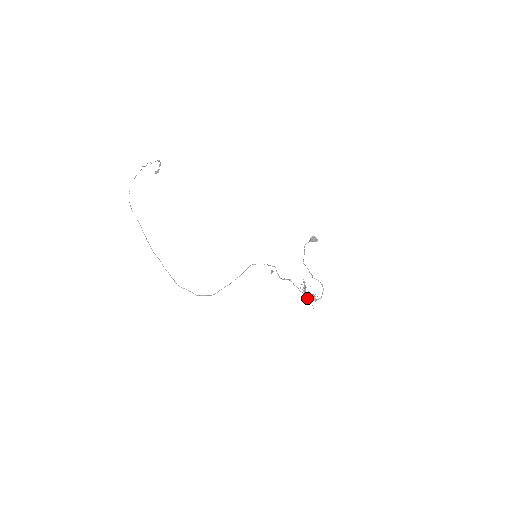
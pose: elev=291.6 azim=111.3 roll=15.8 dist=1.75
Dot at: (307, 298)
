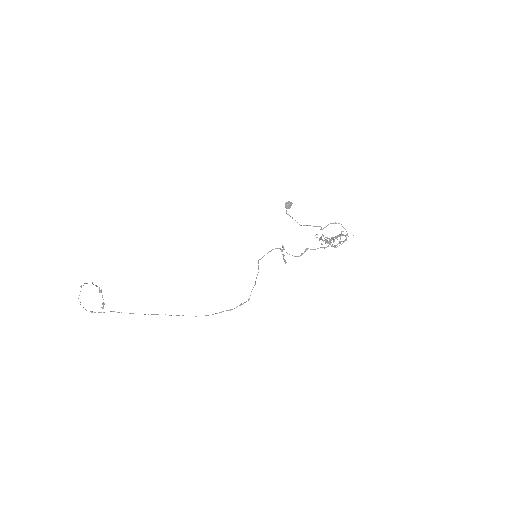
Dot at: (336, 238)
